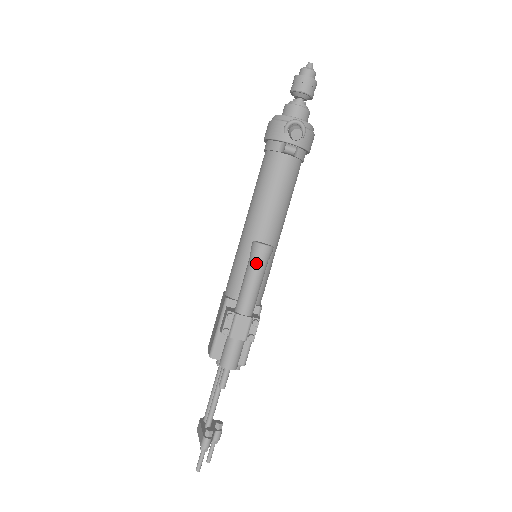
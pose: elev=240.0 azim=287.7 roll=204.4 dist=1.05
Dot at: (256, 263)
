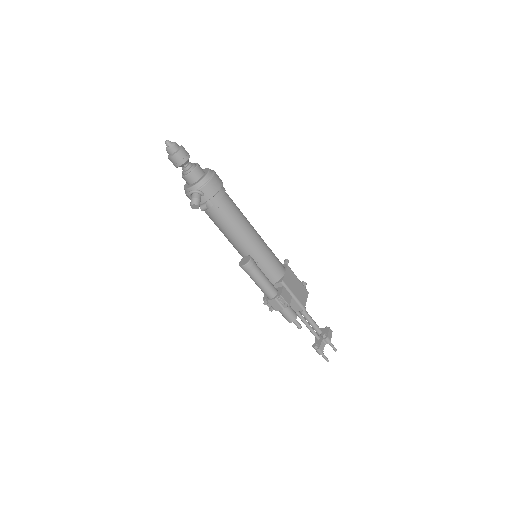
Dot at: (249, 275)
